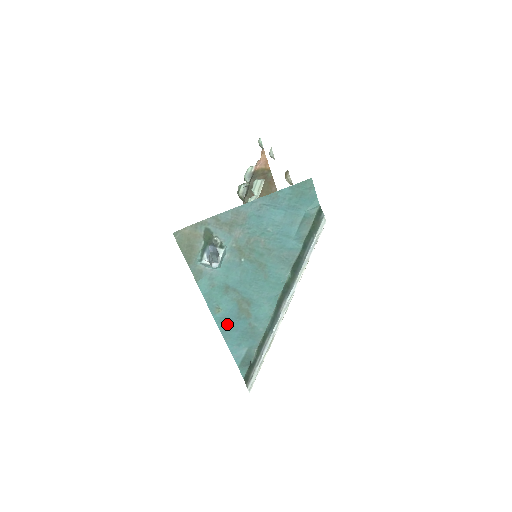
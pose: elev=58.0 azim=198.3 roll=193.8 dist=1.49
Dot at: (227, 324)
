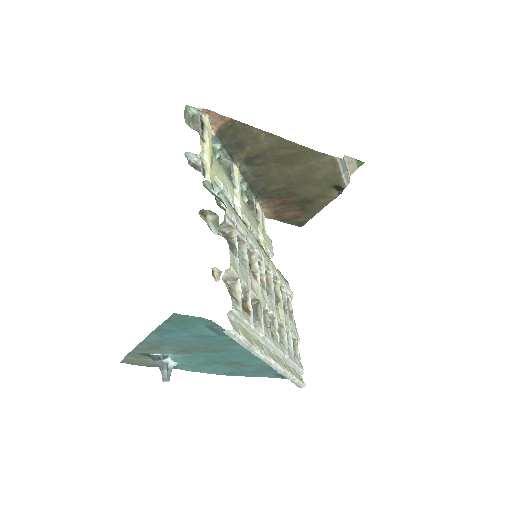
Dot at: (235, 373)
